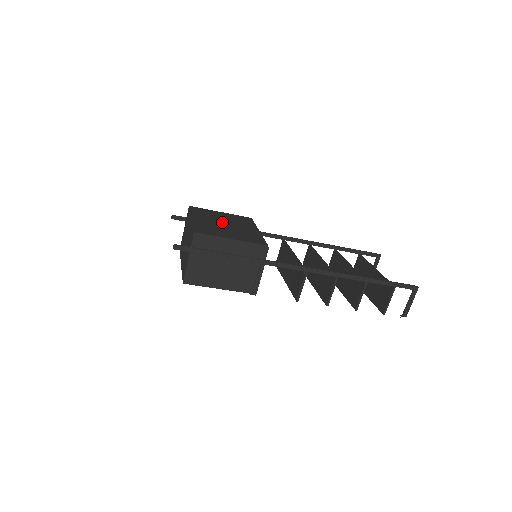
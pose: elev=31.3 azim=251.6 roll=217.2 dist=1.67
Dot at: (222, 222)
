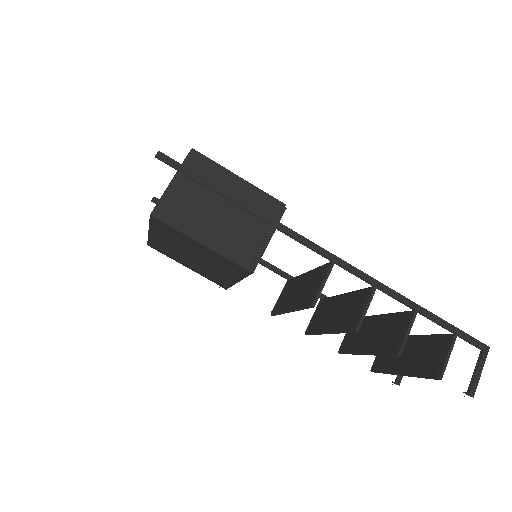
Dot at: occluded
